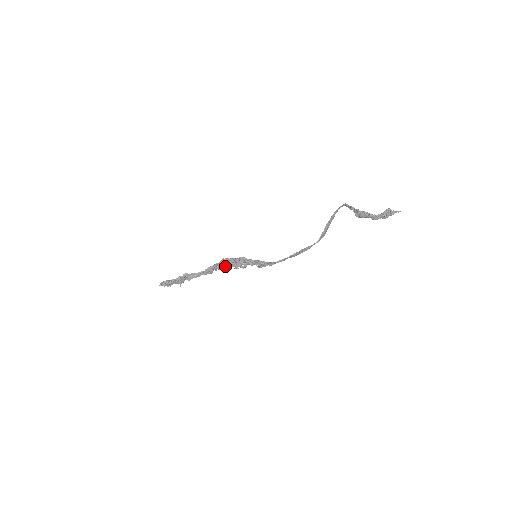
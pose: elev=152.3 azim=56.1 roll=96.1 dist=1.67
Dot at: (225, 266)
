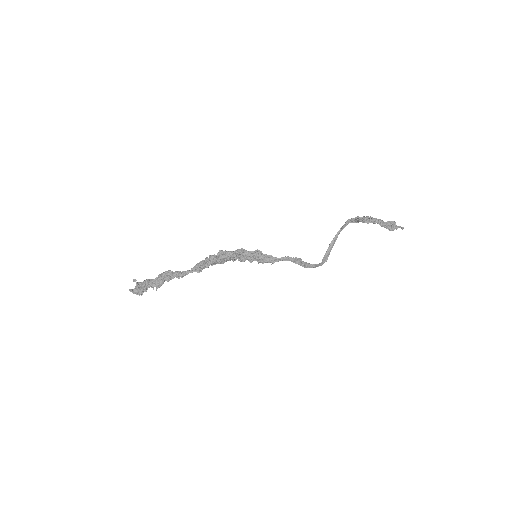
Dot at: (221, 254)
